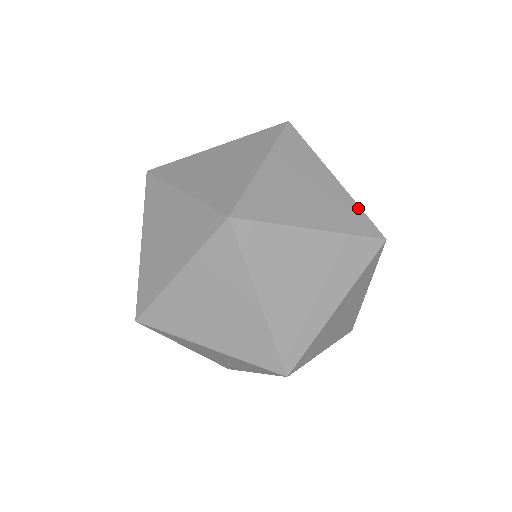
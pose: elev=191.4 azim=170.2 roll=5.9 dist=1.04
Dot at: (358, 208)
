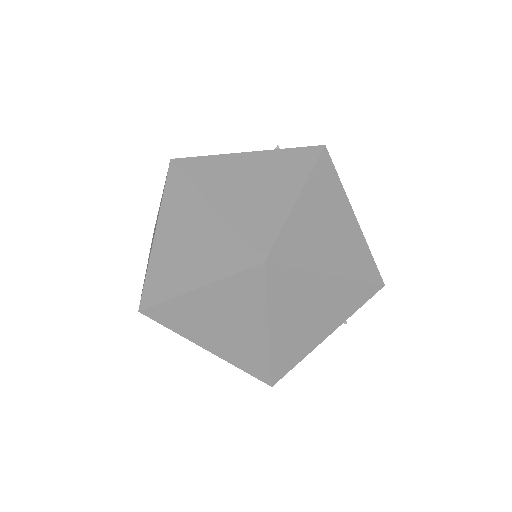
Dot at: (235, 235)
